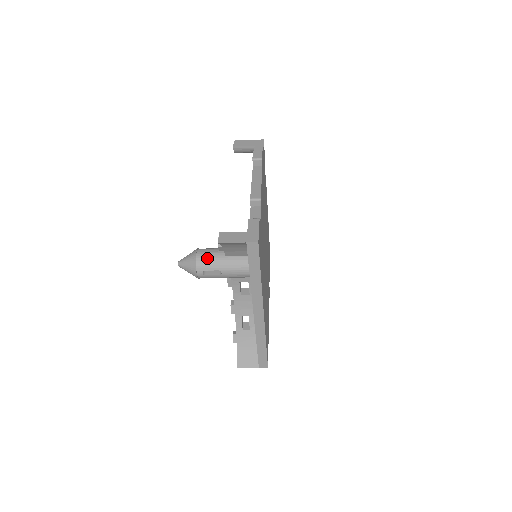
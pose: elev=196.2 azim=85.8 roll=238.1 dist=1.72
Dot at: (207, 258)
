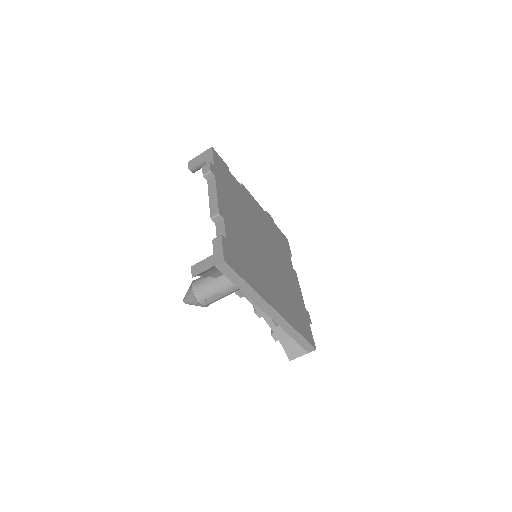
Dot at: (201, 288)
